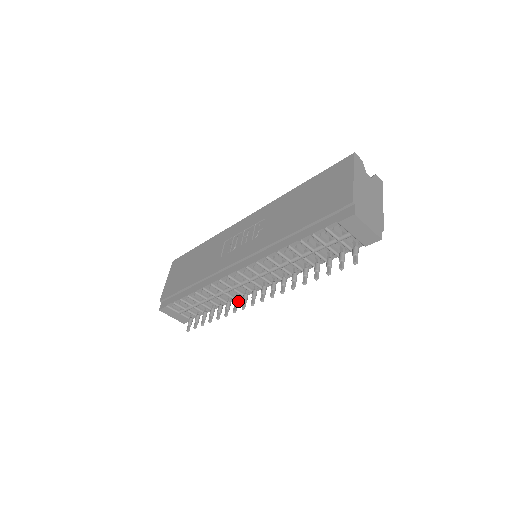
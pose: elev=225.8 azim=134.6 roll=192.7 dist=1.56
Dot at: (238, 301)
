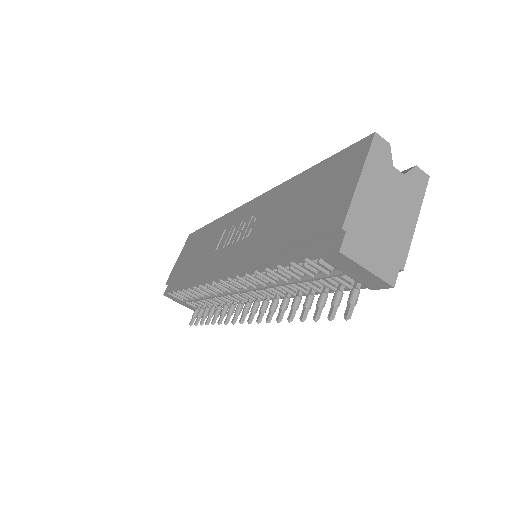
Dot at: (233, 309)
